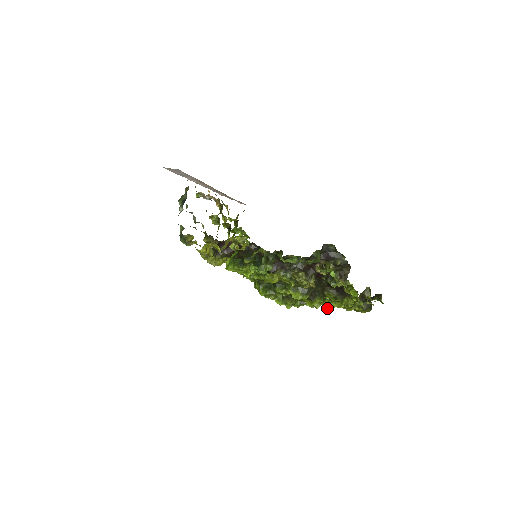
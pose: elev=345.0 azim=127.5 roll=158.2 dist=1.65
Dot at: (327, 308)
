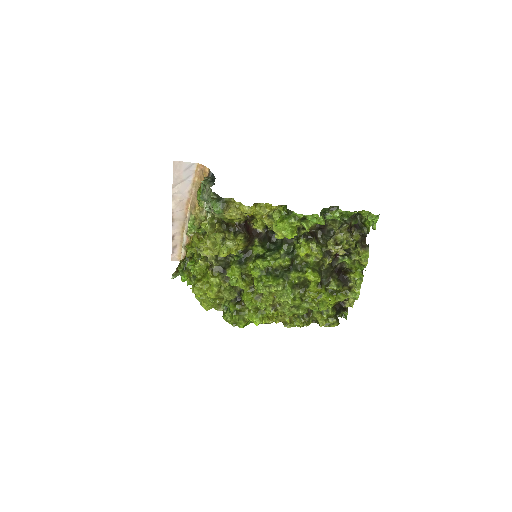
Dot at: occluded
